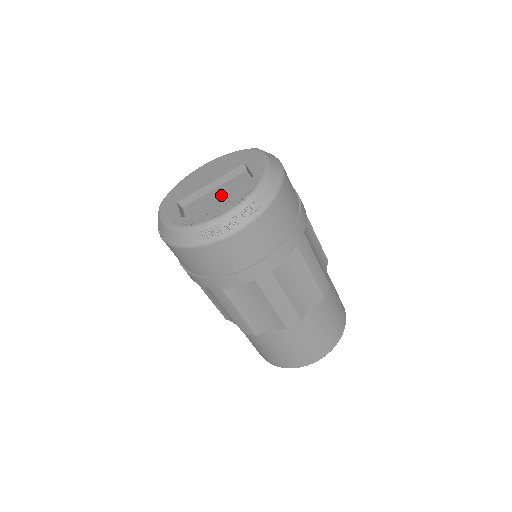
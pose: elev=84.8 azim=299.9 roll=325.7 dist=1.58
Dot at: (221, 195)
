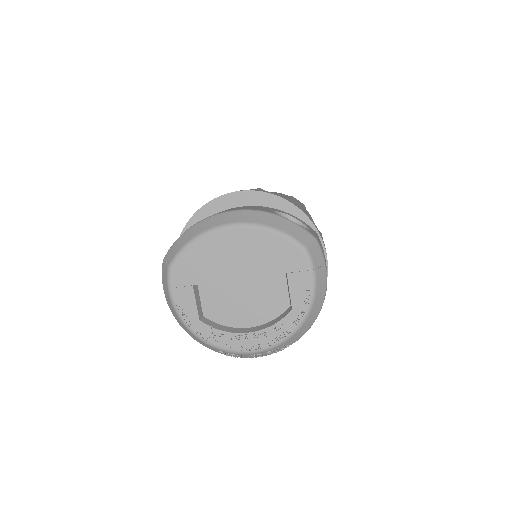
Dot at: (248, 297)
